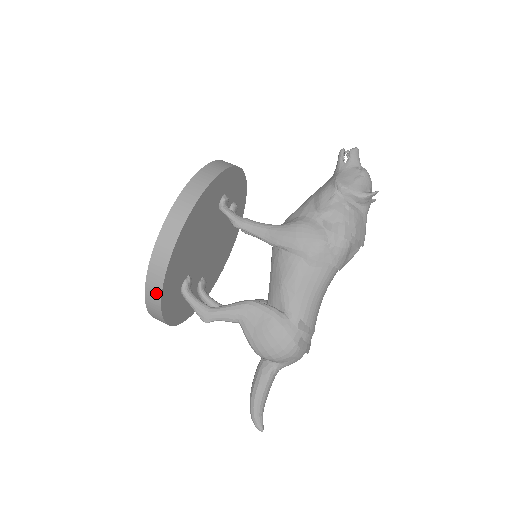
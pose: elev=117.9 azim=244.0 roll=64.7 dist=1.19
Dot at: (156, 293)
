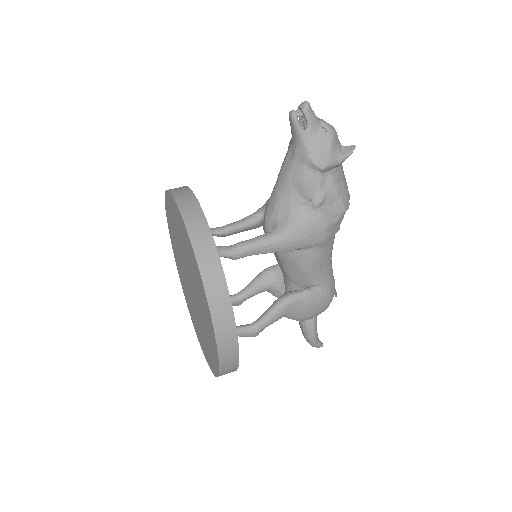
Dot at: occluded
